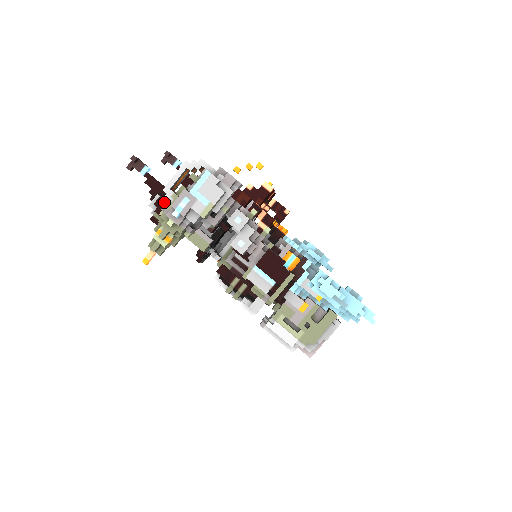
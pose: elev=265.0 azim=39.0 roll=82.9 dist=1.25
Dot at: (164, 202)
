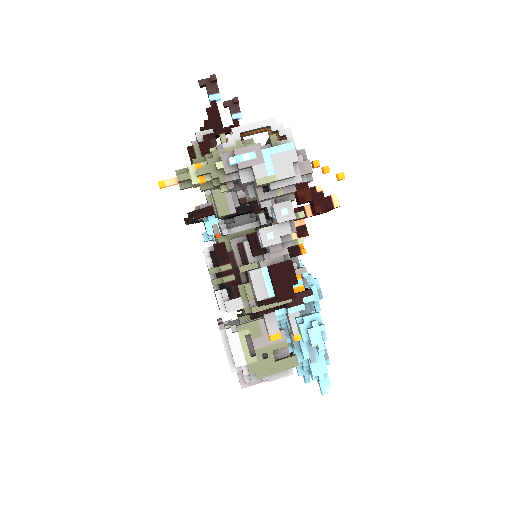
Dot at: (215, 141)
